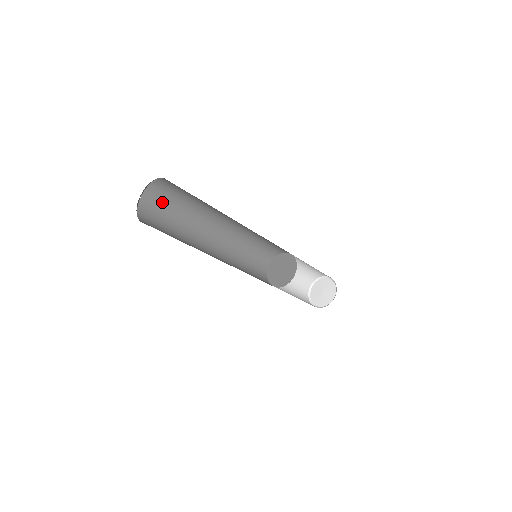
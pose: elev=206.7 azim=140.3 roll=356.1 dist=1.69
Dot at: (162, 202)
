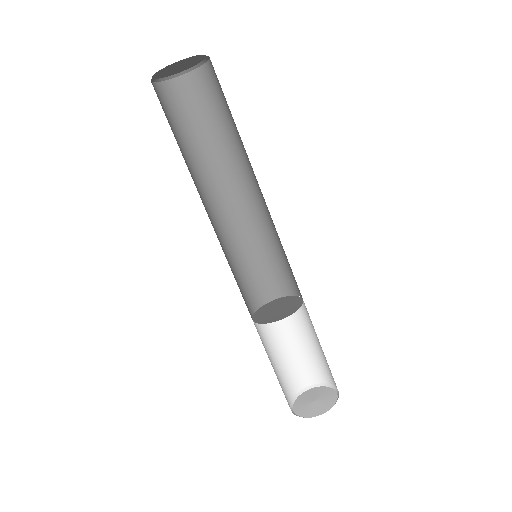
Dot at: (202, 101)
